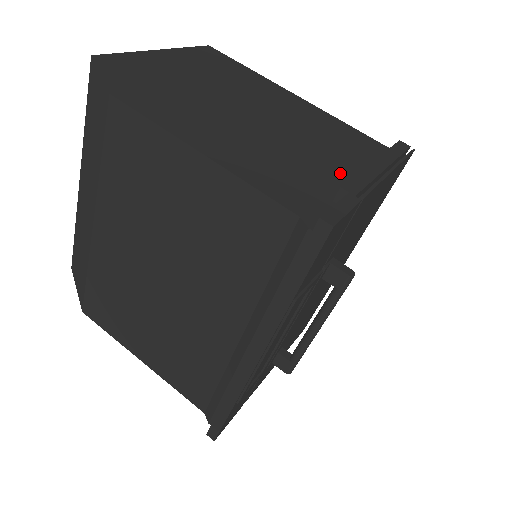
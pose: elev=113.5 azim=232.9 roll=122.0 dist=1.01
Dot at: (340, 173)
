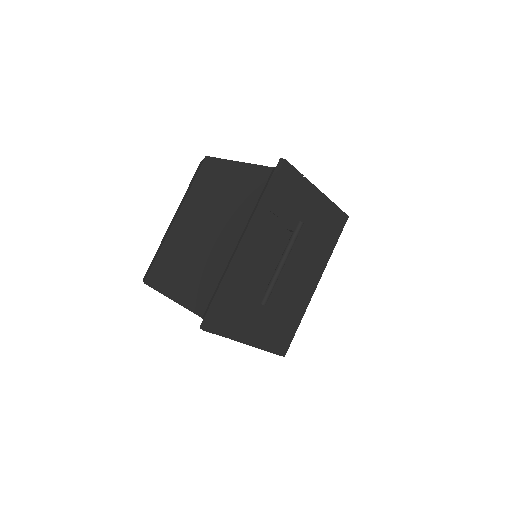
Dot at: occluded
